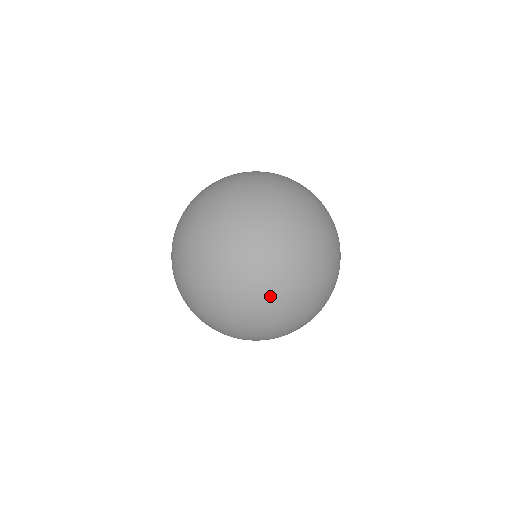
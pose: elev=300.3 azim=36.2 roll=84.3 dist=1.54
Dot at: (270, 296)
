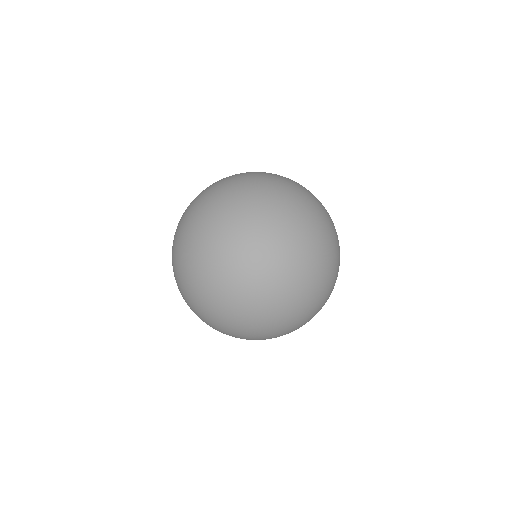
Dot at: (317, 288)
